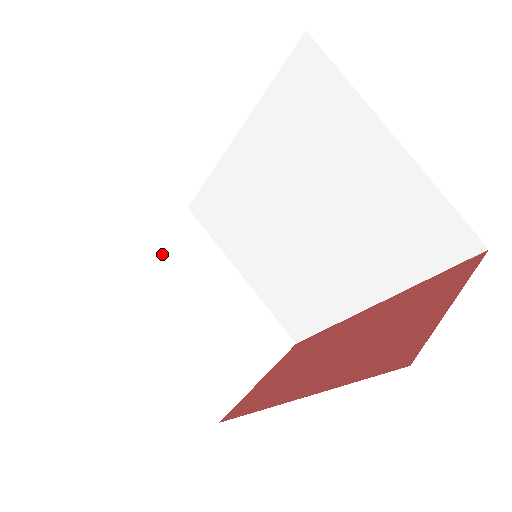
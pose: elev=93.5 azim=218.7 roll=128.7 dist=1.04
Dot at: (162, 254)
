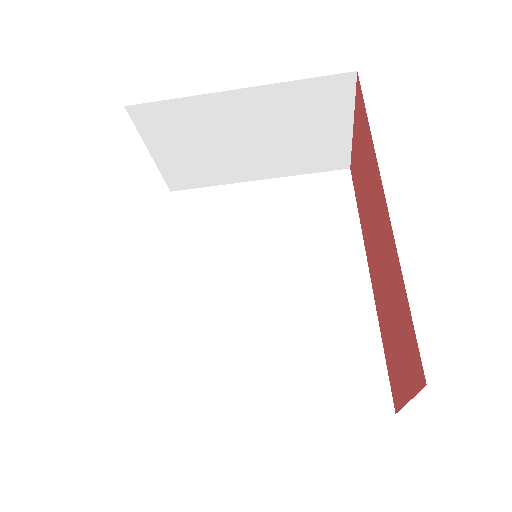
Dot at: (180, 150)
